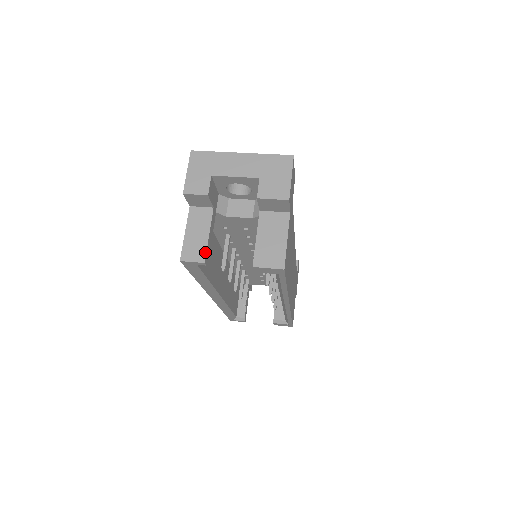
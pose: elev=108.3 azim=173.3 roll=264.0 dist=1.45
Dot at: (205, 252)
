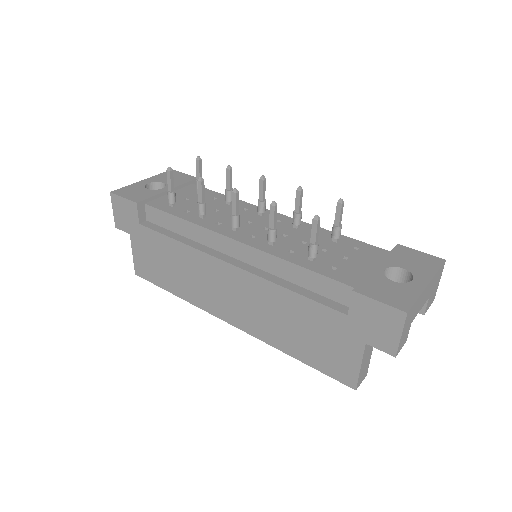
Dot at: occluded
